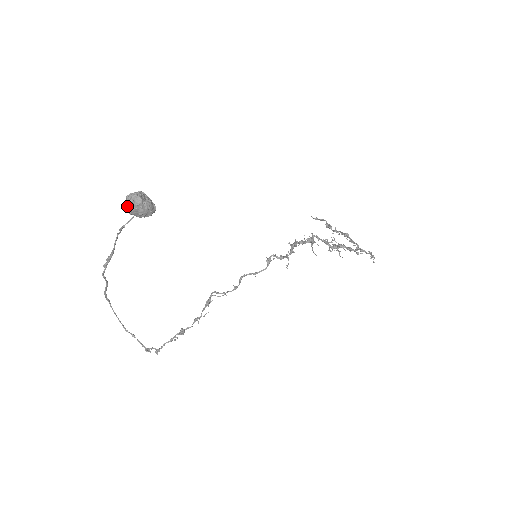
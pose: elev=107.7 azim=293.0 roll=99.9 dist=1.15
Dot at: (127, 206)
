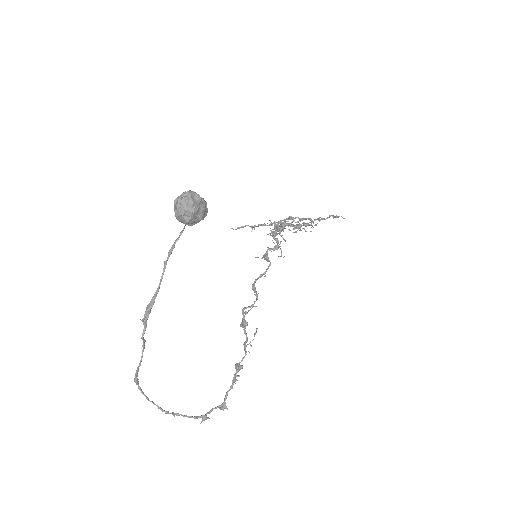
Dot at: (186, 210)
